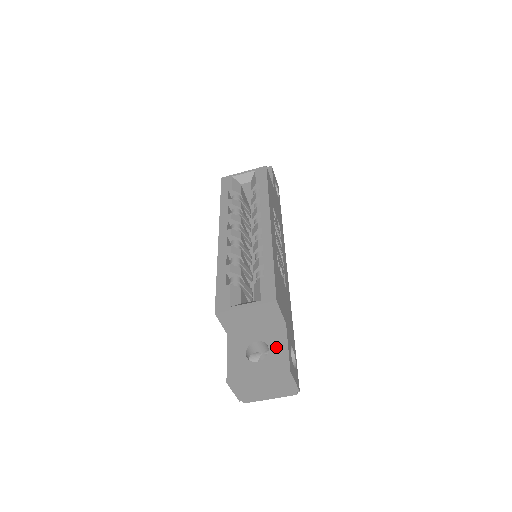
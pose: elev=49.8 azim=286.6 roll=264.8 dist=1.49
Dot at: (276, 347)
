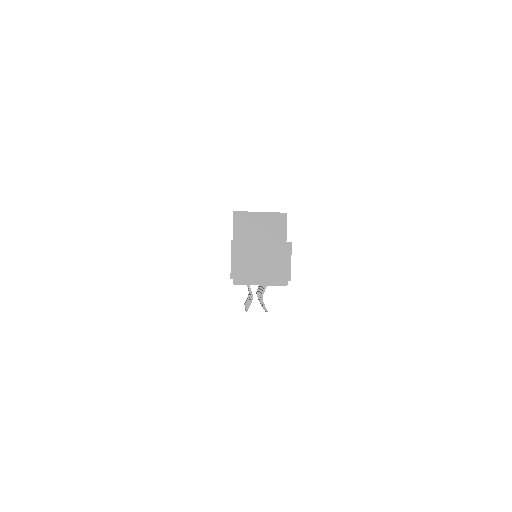
Dot at: occluded
